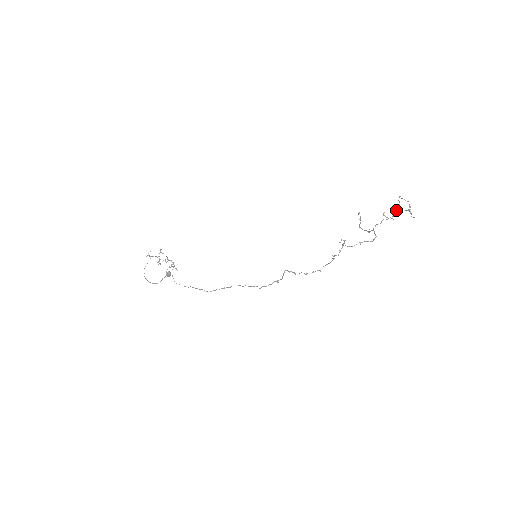
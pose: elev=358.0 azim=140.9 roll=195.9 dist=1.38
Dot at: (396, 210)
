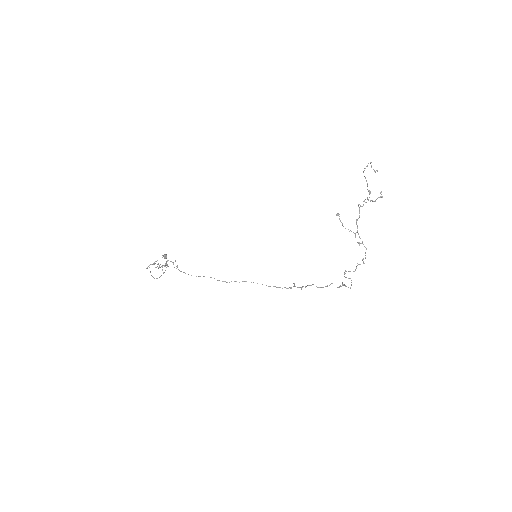
Dot at: occluded
